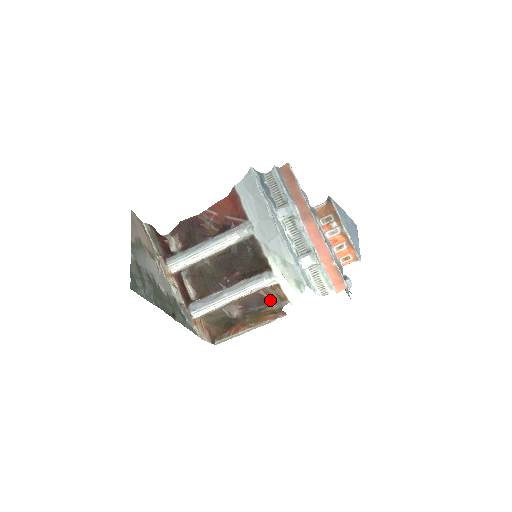
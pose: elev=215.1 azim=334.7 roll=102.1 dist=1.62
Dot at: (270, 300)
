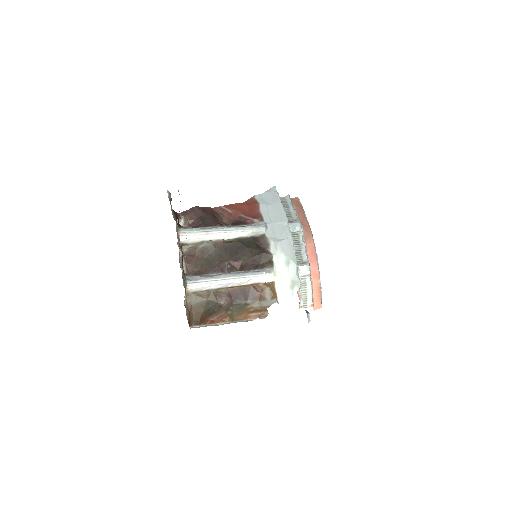
Dot at: (260, 296)
